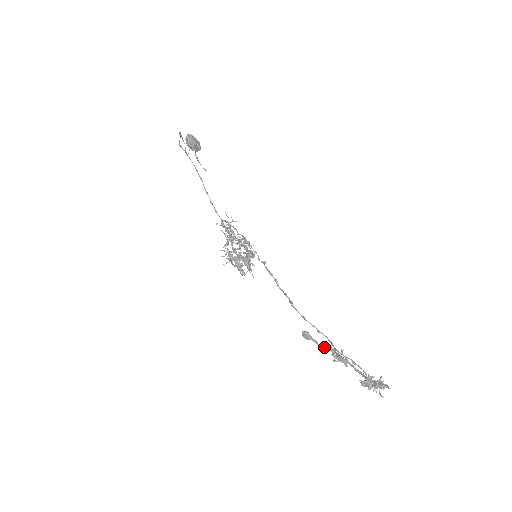
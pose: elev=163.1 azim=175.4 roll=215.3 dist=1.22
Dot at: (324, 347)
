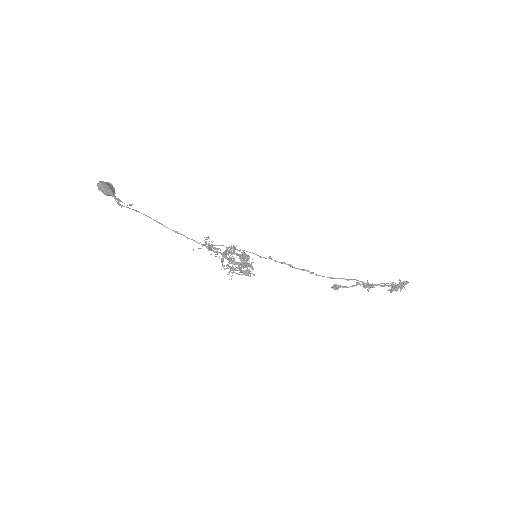
Dot at: (352, 286)
